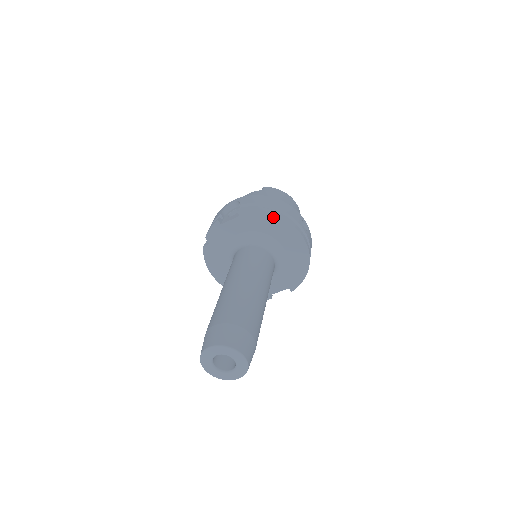
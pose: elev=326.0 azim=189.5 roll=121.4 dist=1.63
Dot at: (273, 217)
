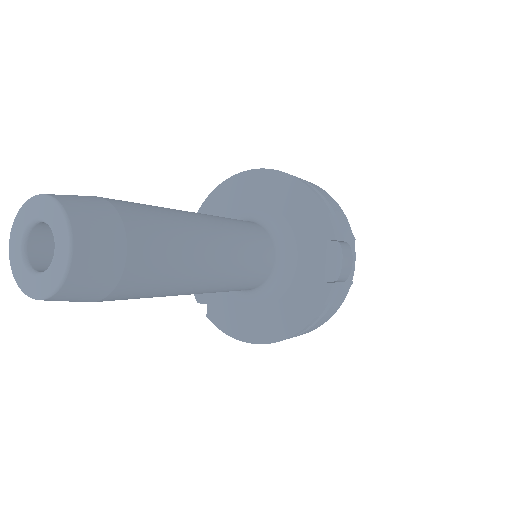
Dot at: (216, 194)
